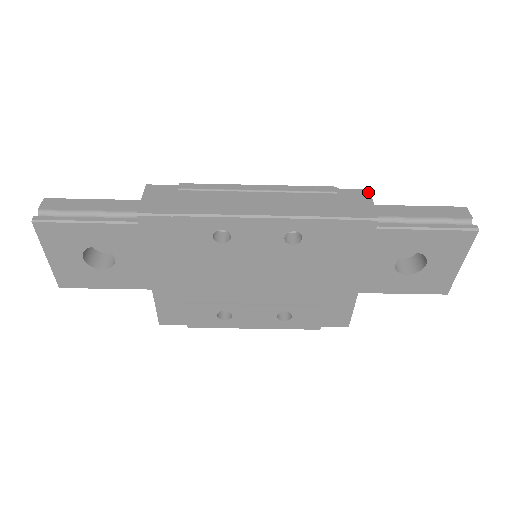
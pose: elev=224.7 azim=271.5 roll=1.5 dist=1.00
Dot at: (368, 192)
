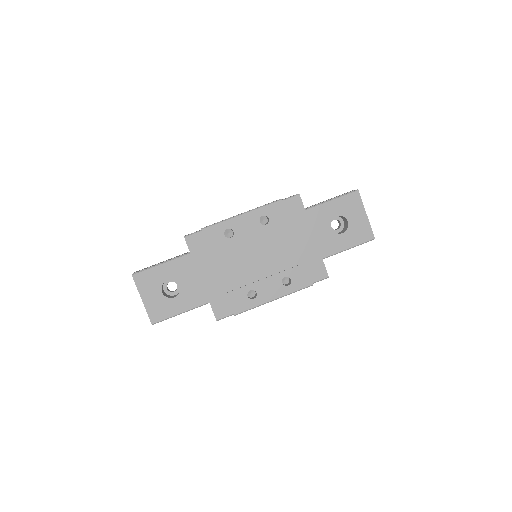
Dot at: occluded
